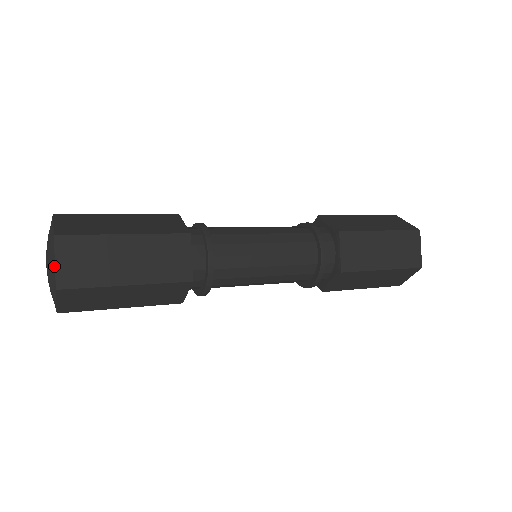
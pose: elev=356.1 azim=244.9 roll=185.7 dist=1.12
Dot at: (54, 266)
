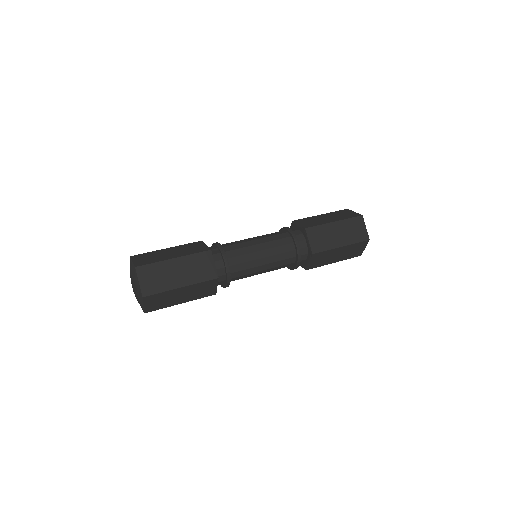
Dot at: (143, 306)
